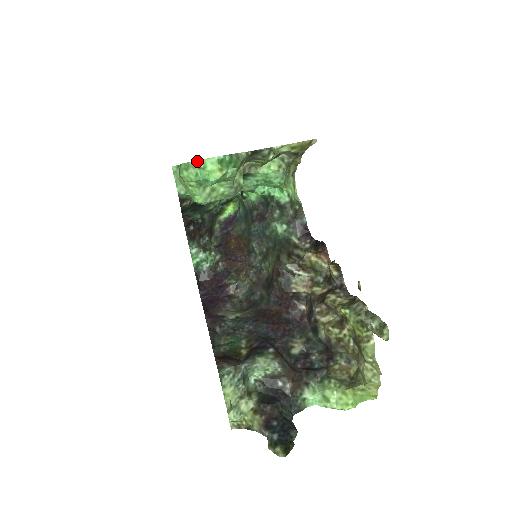
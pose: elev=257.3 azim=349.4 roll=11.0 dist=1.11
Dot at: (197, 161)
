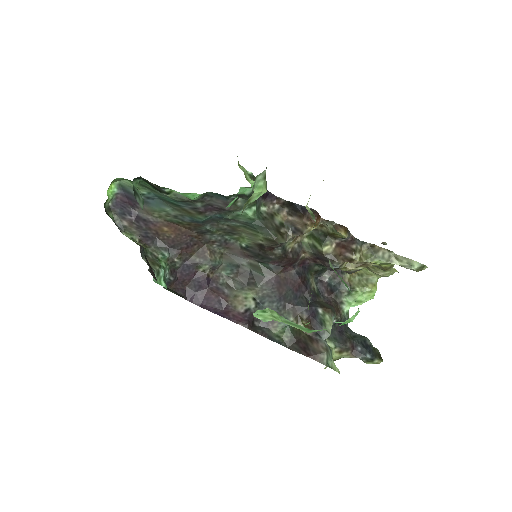
Dot at: (342, 324)
